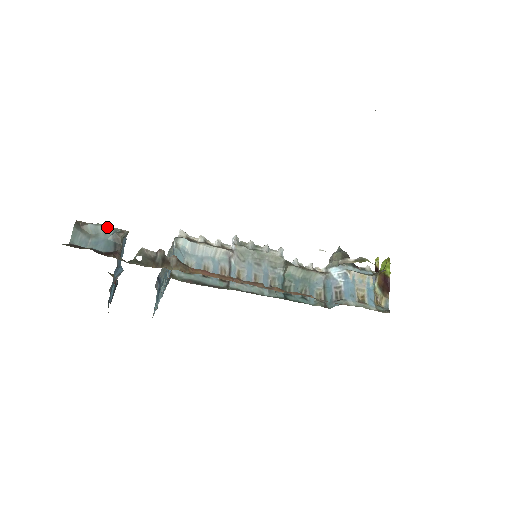
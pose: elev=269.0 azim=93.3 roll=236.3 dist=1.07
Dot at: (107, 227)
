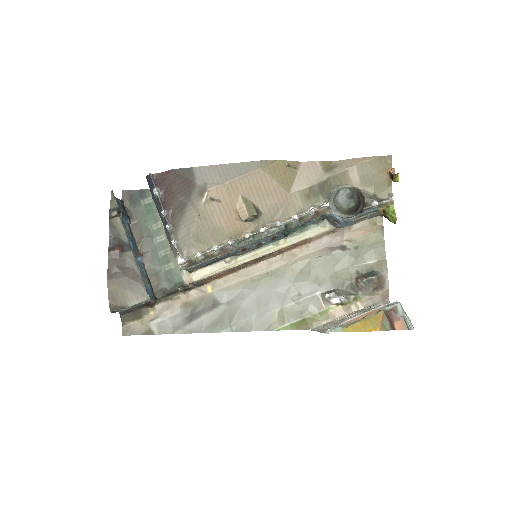
Dot at: occluded
